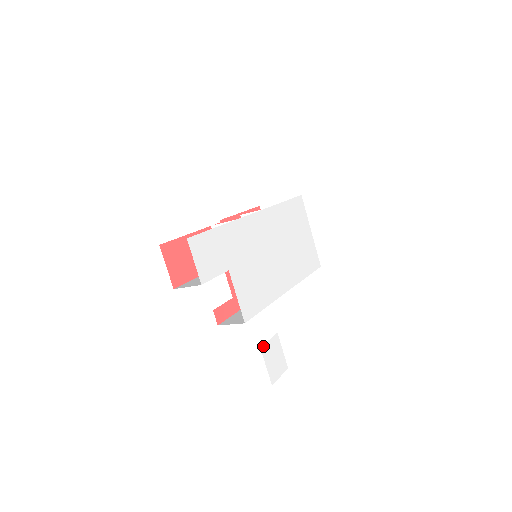
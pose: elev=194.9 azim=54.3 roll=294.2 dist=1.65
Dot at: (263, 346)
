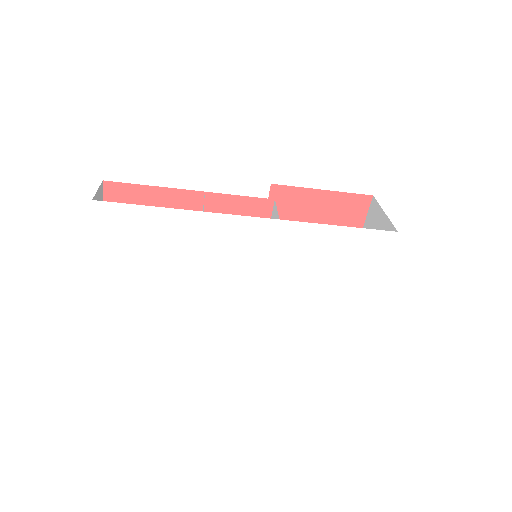
Dot at: (170, 340)
